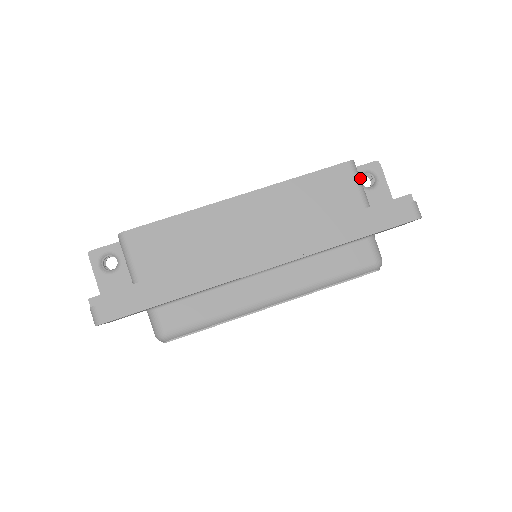
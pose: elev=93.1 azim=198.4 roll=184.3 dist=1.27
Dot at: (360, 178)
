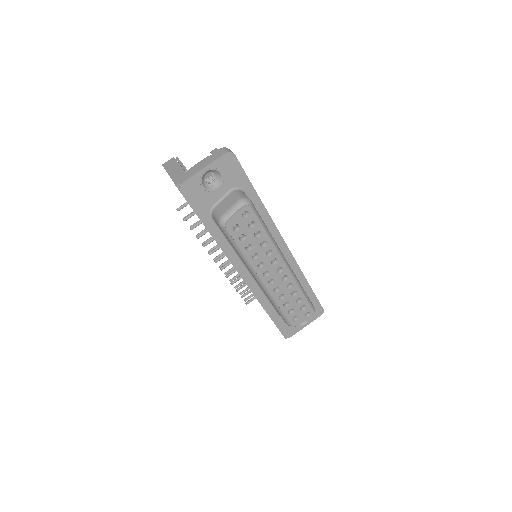
Dot at: occluded
